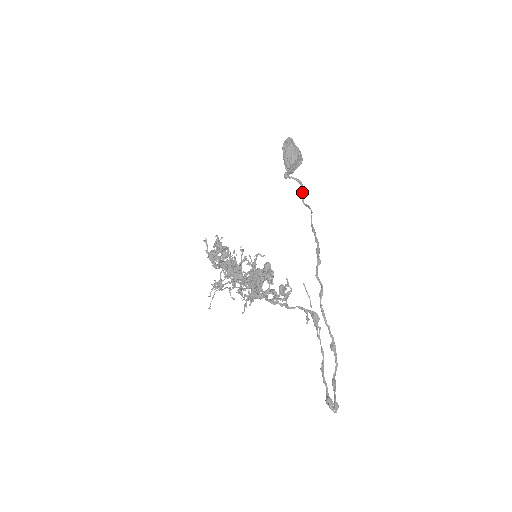
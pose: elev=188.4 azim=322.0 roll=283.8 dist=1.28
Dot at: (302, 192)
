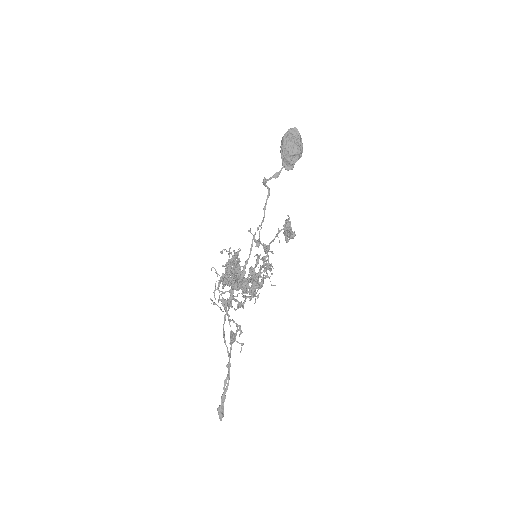
Dot at: (265, 203)
